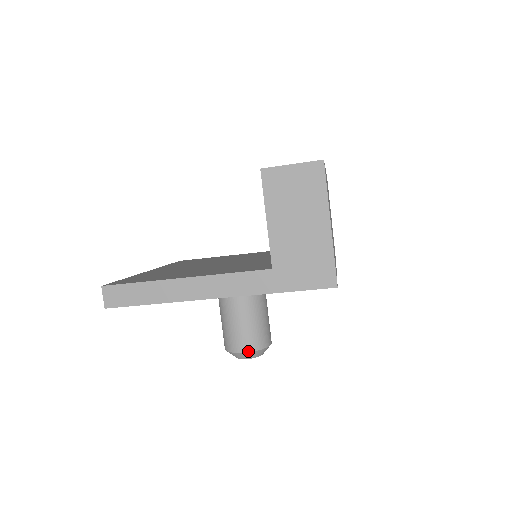
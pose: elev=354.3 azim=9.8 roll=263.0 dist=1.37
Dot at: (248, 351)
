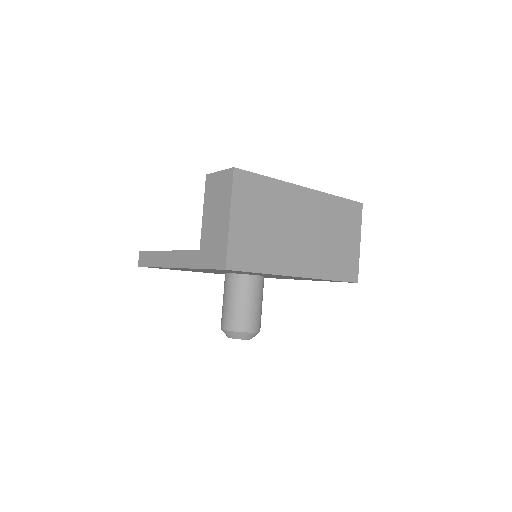
Dot at: (227, 329)
